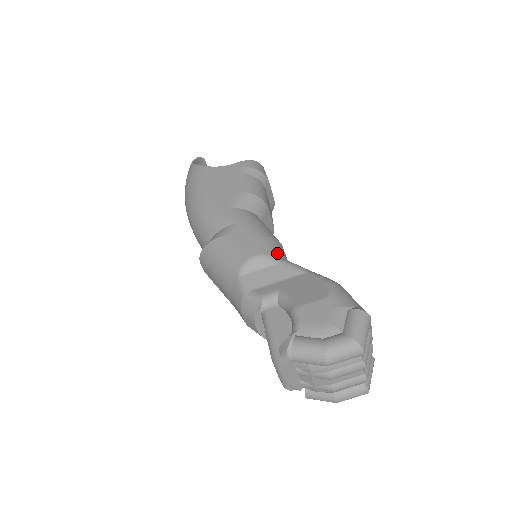
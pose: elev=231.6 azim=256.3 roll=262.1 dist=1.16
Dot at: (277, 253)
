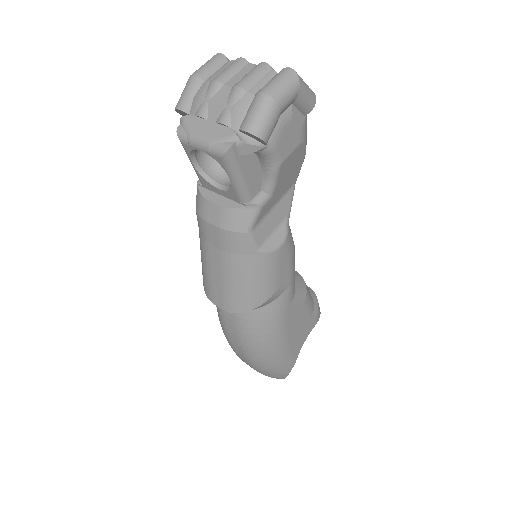
Dot at: occluded
